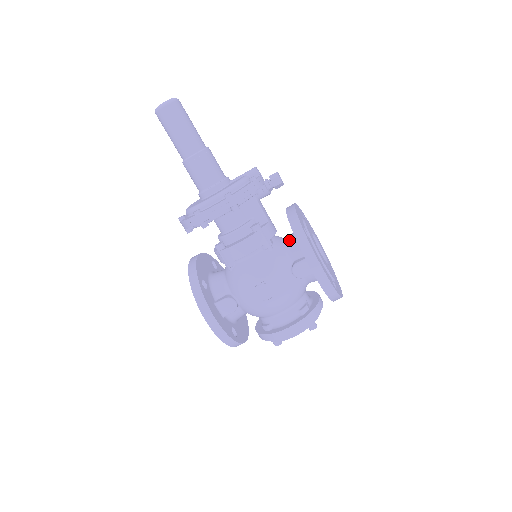
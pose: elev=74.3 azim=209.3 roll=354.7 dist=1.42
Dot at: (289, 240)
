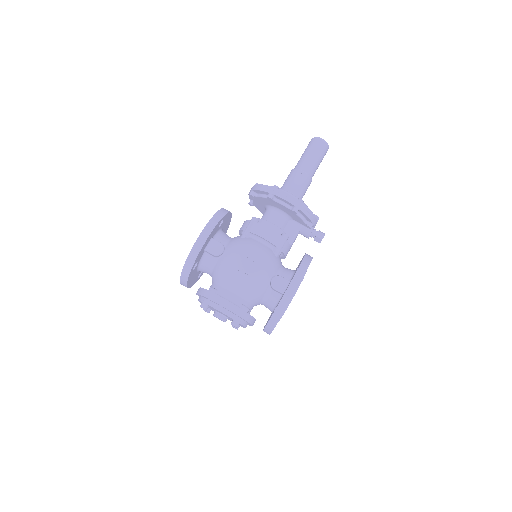
Dot at: (287, 268)
